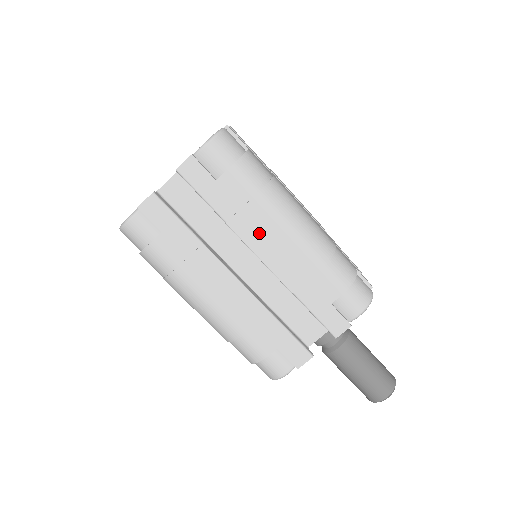
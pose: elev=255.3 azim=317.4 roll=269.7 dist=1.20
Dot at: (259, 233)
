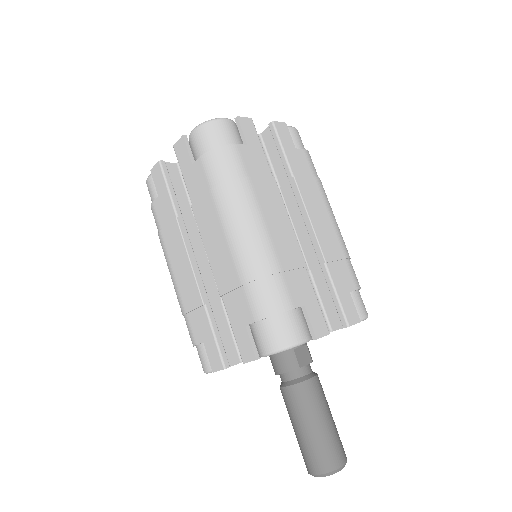
Dot at: (209, 225)
